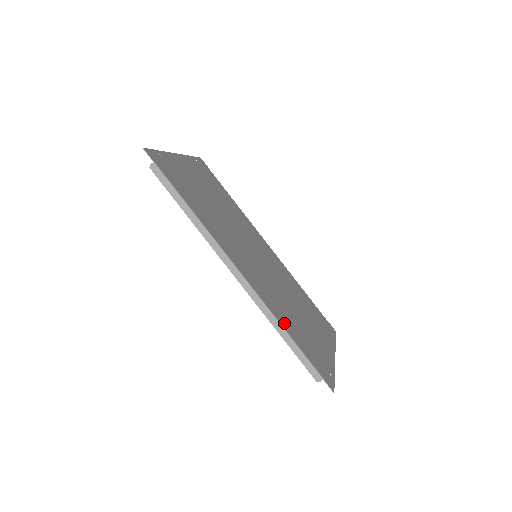
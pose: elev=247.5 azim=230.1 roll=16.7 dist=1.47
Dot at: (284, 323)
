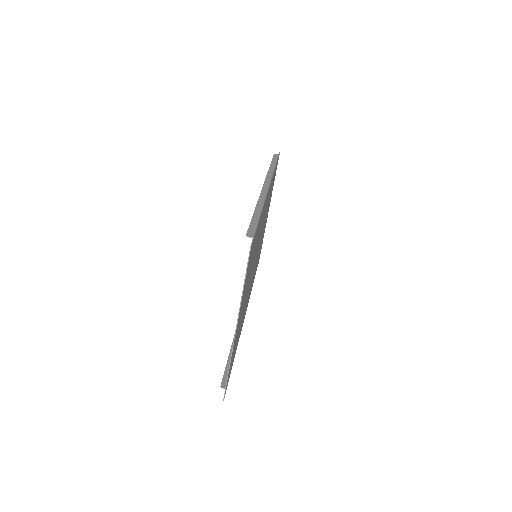
Dot at: occluded
